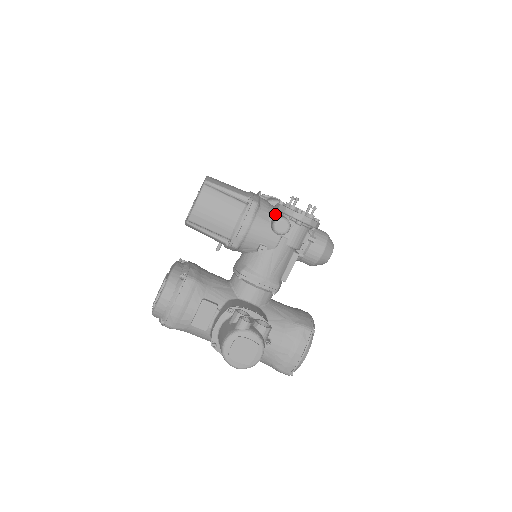
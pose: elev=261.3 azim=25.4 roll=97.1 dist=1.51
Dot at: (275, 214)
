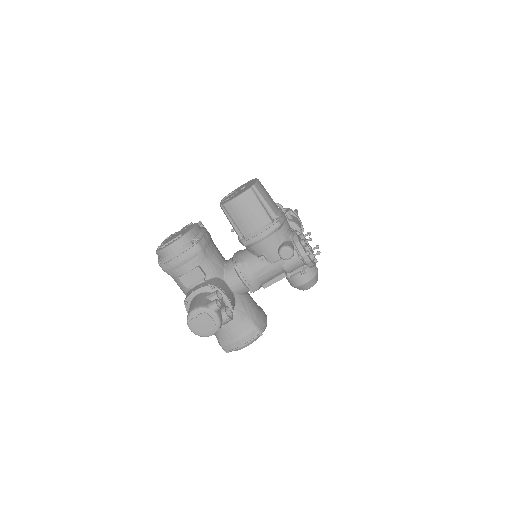
Dot at: (288, 239)
